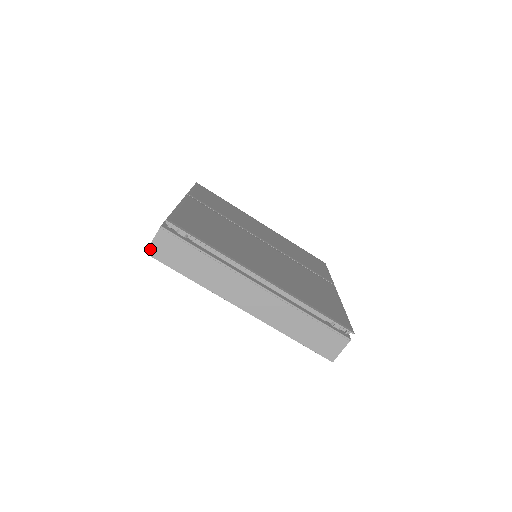
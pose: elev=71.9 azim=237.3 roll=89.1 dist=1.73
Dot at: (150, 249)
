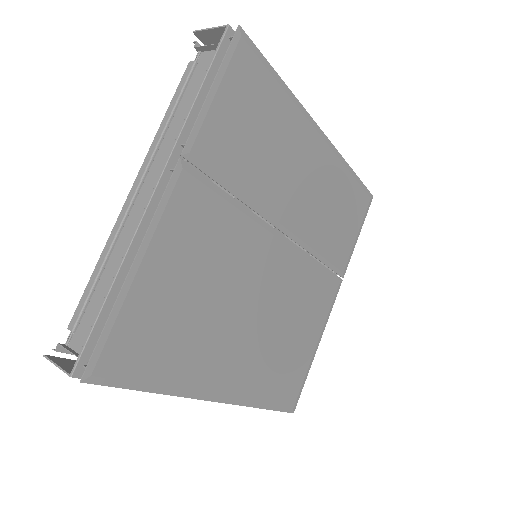
Dot at: (52, 360)
